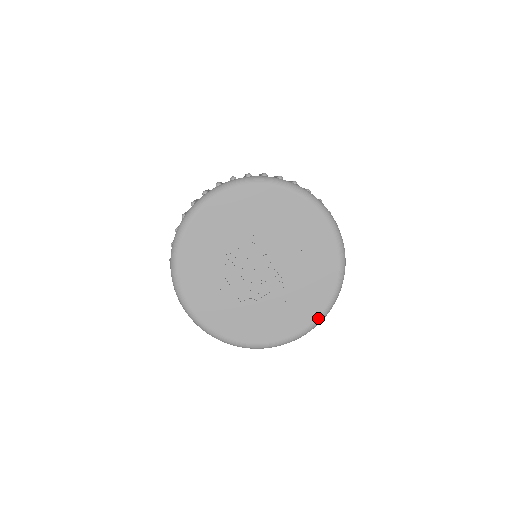
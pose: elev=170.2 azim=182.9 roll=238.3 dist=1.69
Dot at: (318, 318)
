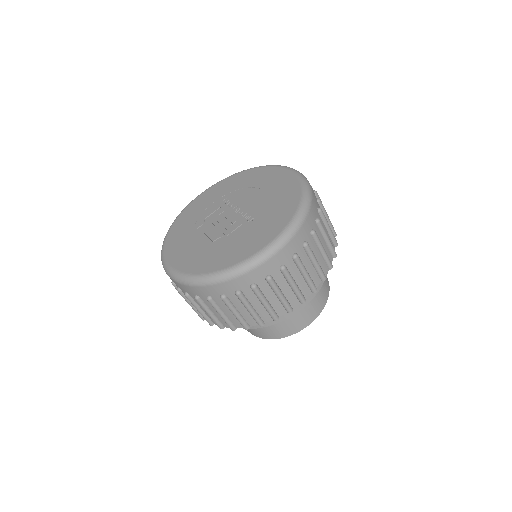
Dot at: (284, 229)
